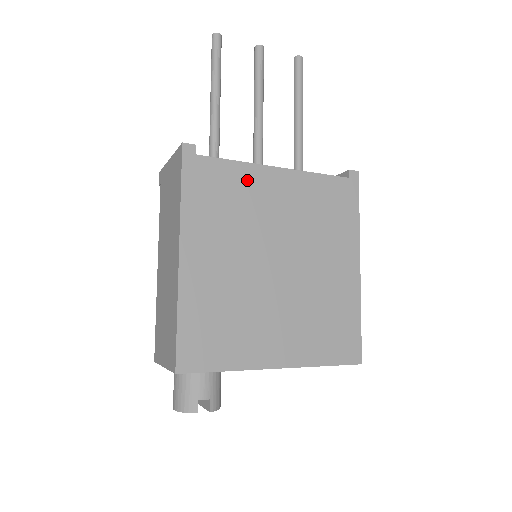
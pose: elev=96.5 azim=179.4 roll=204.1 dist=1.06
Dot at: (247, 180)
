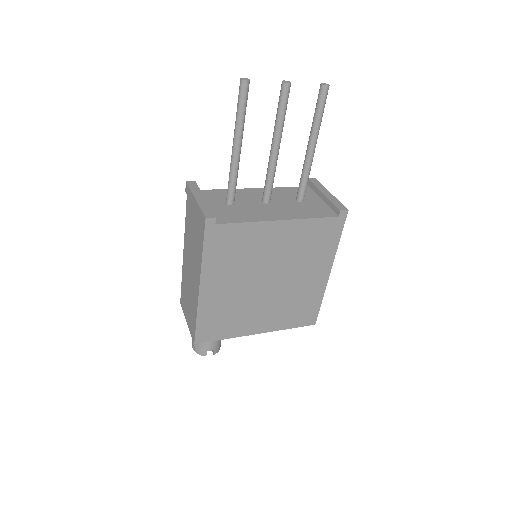
Dot at: (254, 234)
